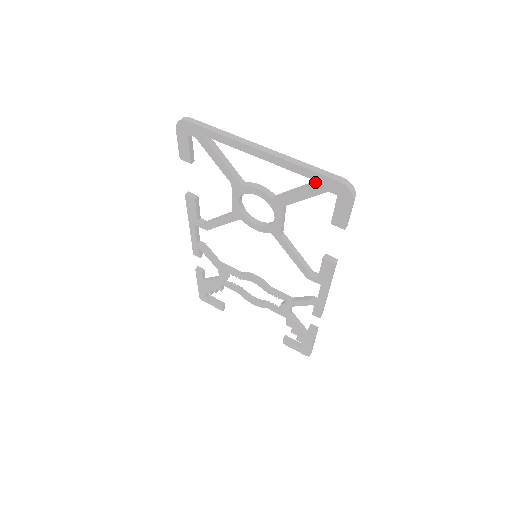
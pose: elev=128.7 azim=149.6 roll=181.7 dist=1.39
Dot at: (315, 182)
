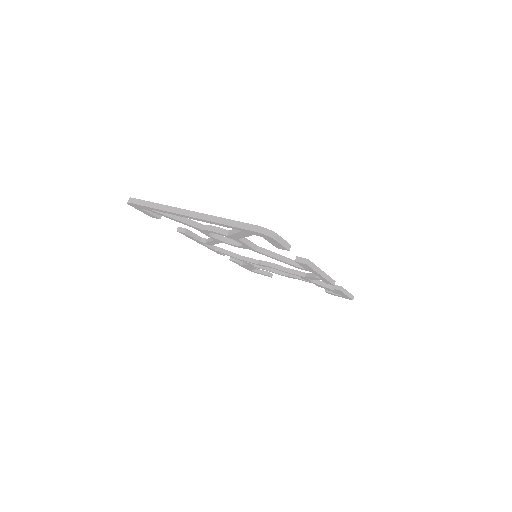
Dot at: occluded
